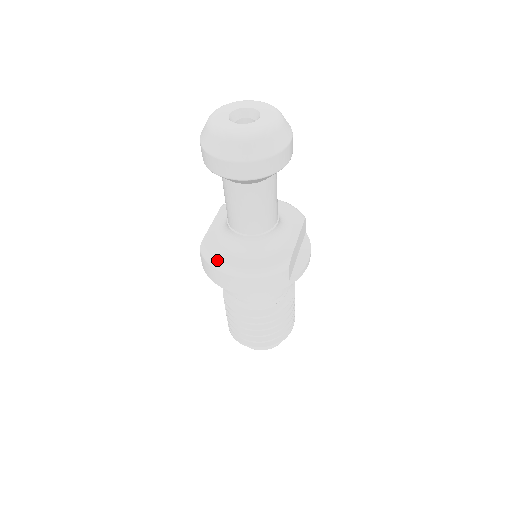
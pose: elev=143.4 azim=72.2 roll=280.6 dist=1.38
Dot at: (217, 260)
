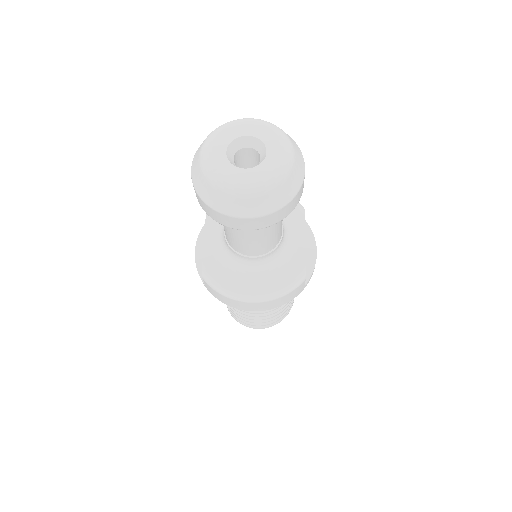
Dot at: (228, 289)
